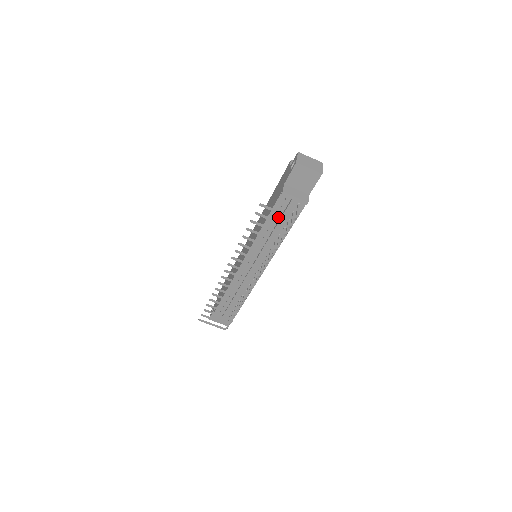
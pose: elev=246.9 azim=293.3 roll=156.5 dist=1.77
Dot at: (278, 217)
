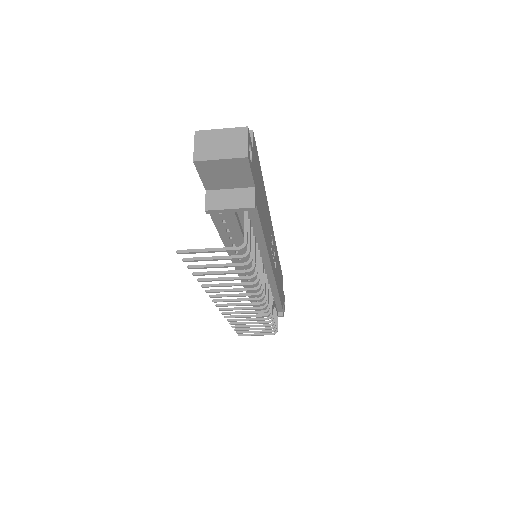
Dot at: (233, 231)
